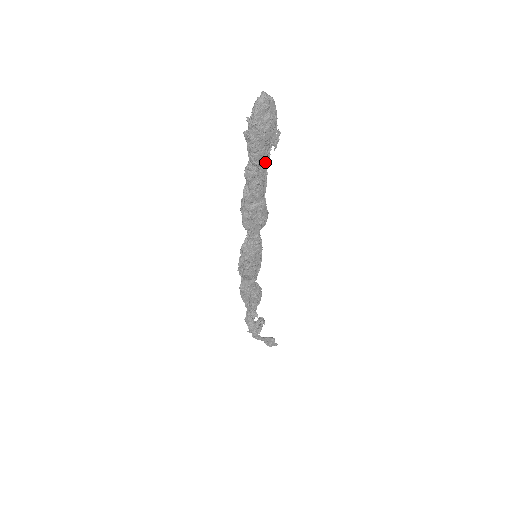
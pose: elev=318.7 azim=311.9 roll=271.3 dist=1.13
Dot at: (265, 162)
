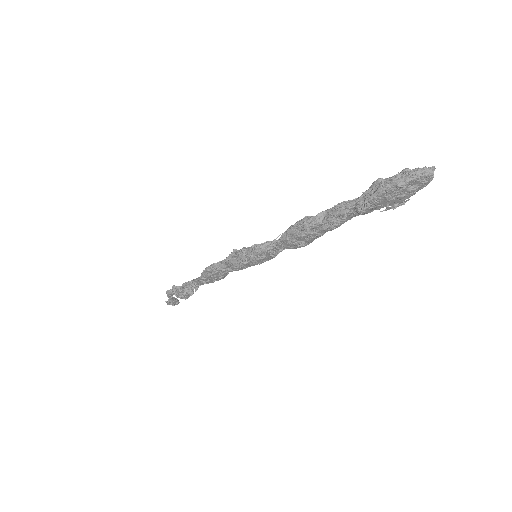
Dot at: (364, 213)
